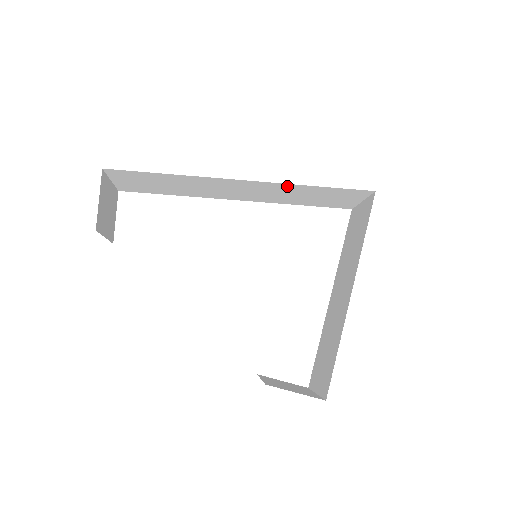
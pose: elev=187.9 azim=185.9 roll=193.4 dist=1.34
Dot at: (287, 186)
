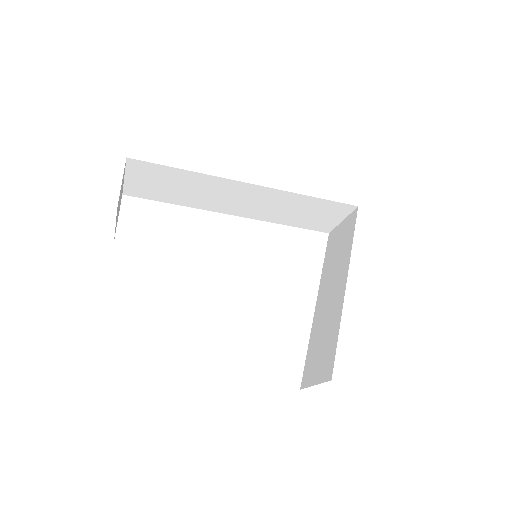
Dot at: (286, 195)
